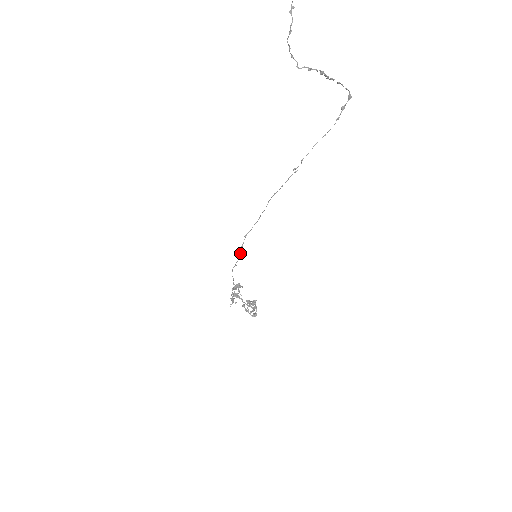
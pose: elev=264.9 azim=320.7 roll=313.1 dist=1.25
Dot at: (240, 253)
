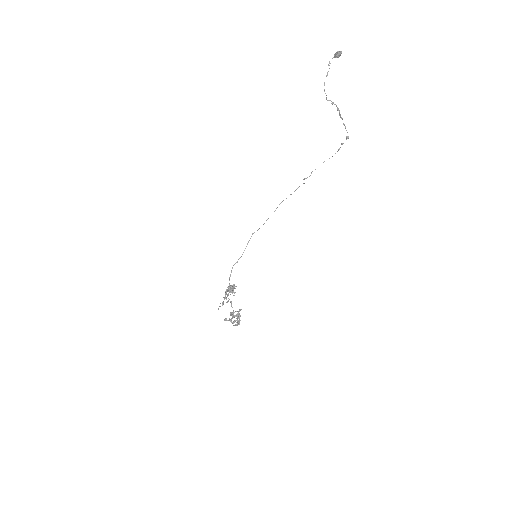
Dot at: (244, 250)
